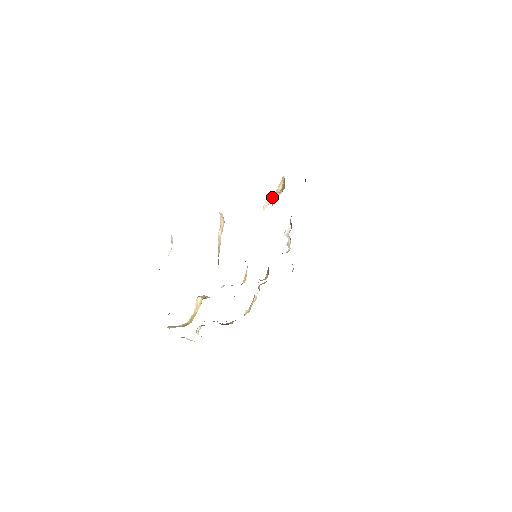
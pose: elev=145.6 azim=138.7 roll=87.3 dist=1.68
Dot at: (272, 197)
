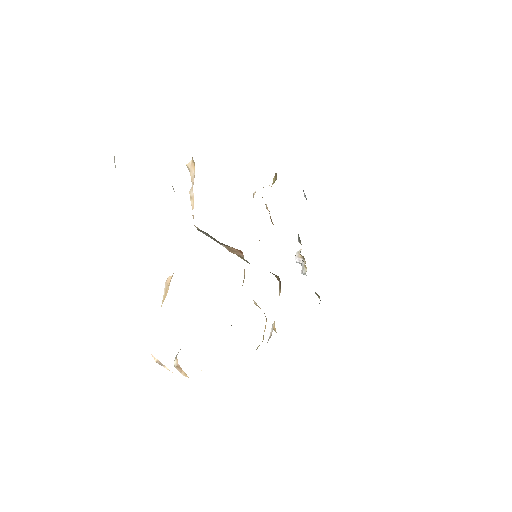
Dot at: (263, 187)
